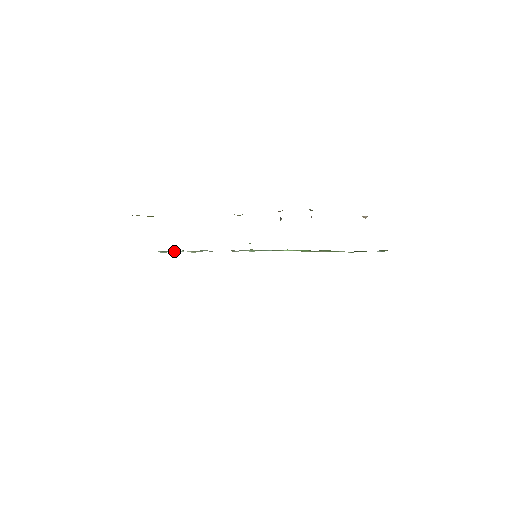
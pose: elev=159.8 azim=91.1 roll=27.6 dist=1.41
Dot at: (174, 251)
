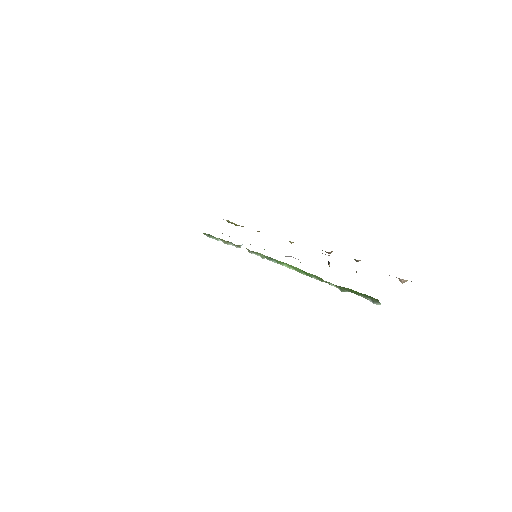
Dot at: (215, 238)
